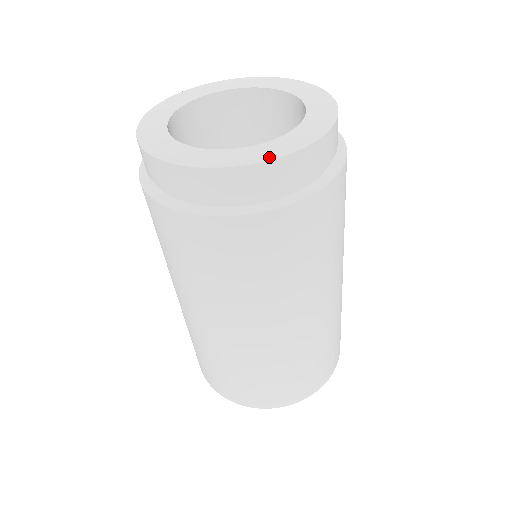
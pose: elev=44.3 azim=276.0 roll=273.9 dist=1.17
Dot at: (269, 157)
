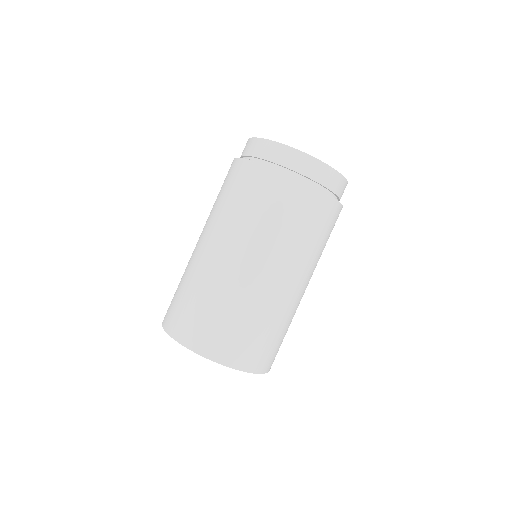
Dot at: (338, 173)
